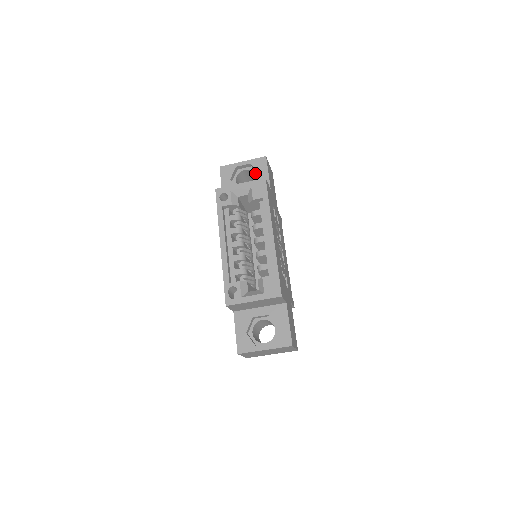
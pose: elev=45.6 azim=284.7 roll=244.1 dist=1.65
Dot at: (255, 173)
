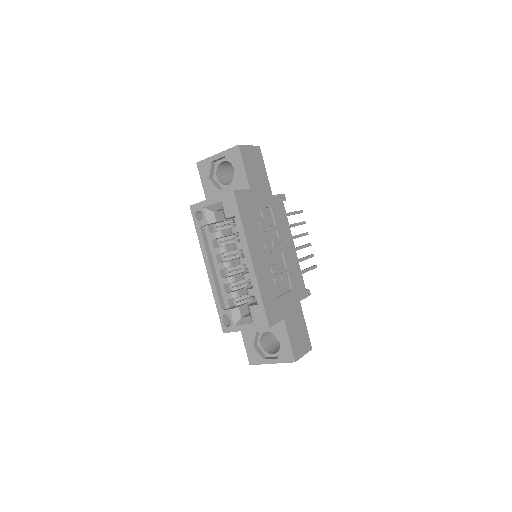
Dot at: occluded
